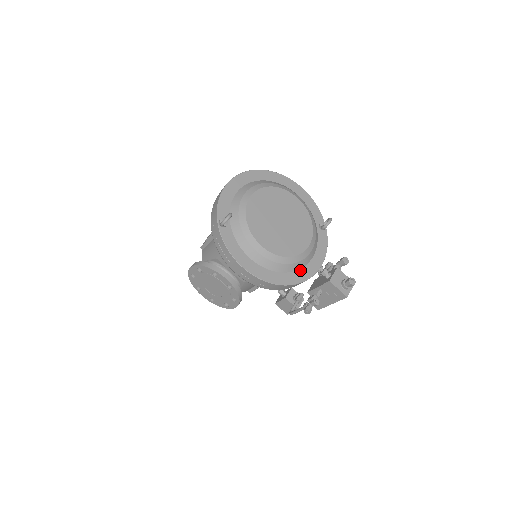
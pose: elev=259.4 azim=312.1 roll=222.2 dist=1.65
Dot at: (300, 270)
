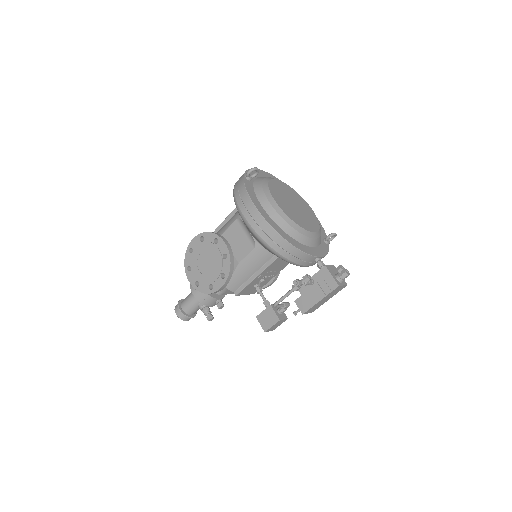
Dot at: (301, 244)
